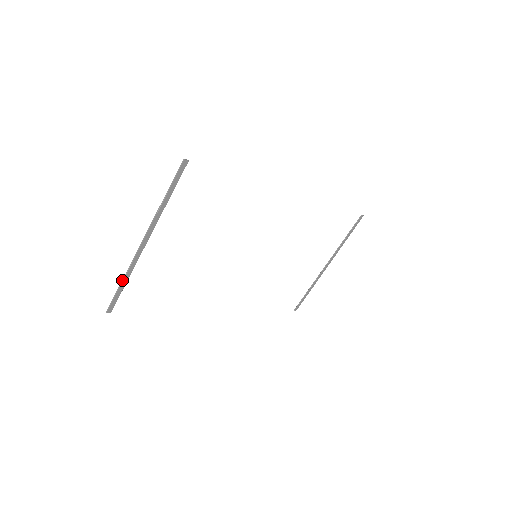
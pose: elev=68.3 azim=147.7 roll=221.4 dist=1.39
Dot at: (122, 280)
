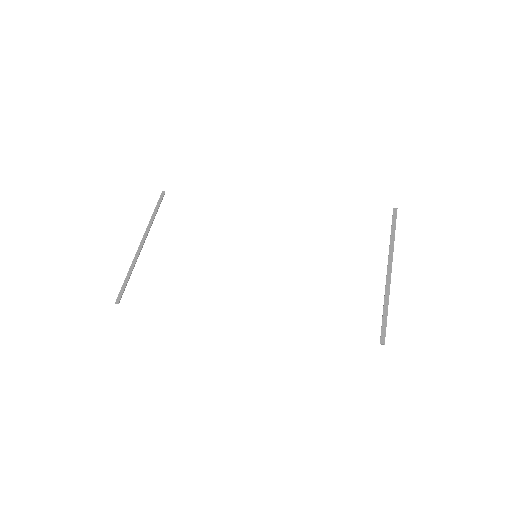
Dot at: (127, 274)
